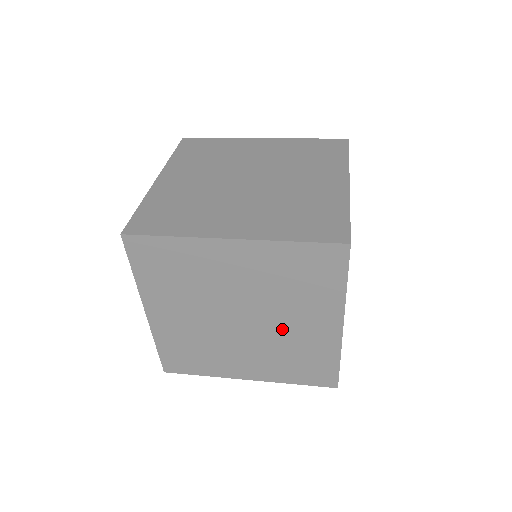
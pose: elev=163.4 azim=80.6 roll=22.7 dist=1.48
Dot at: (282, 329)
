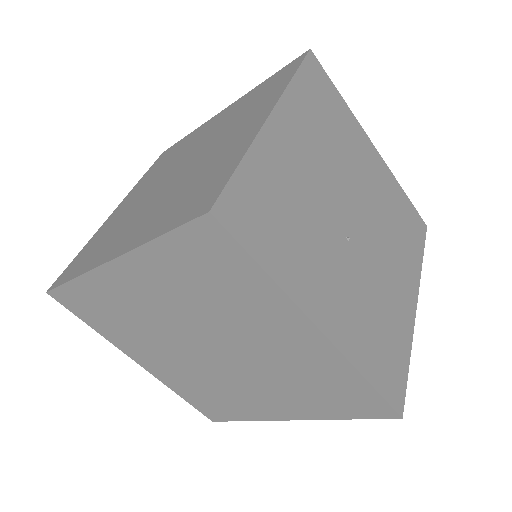
Dot at: (206, 158)
